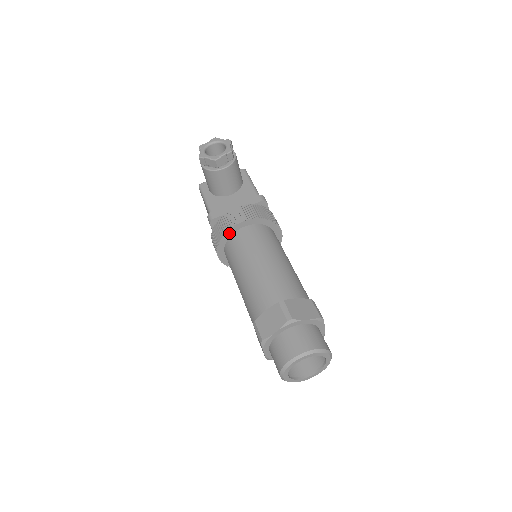
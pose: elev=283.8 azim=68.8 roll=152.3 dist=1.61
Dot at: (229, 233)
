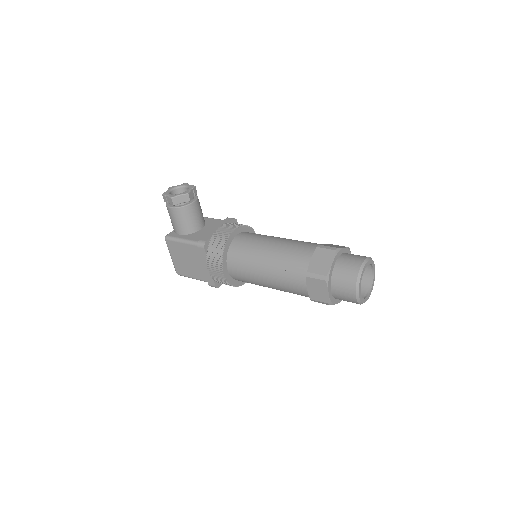
Dot at: (228, 244)
